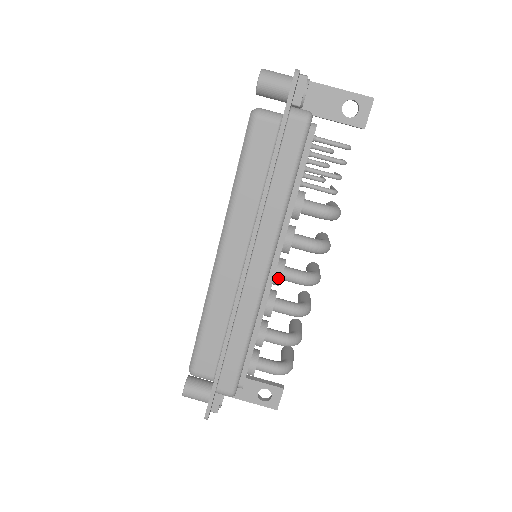
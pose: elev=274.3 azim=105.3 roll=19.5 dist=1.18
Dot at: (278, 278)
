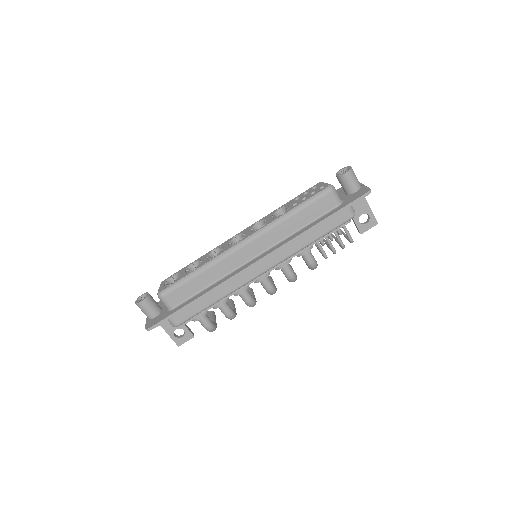
Dot at: (261, 279)
